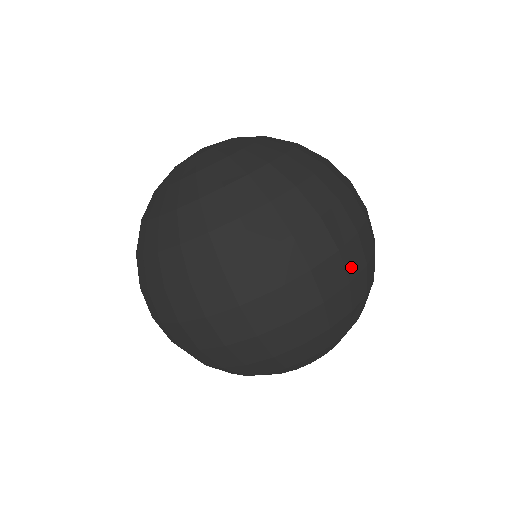
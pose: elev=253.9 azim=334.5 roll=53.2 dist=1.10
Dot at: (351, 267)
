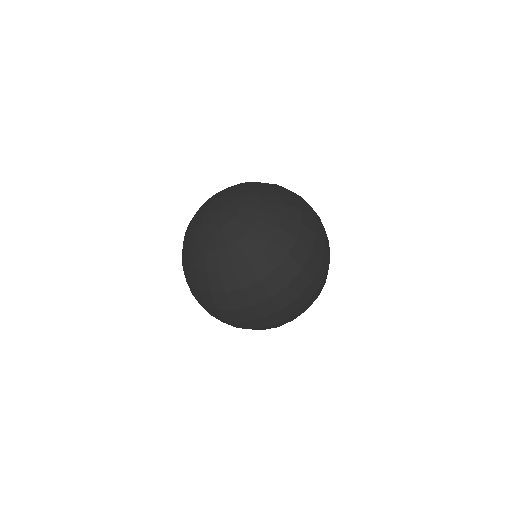
Dot at: (306, 298)
